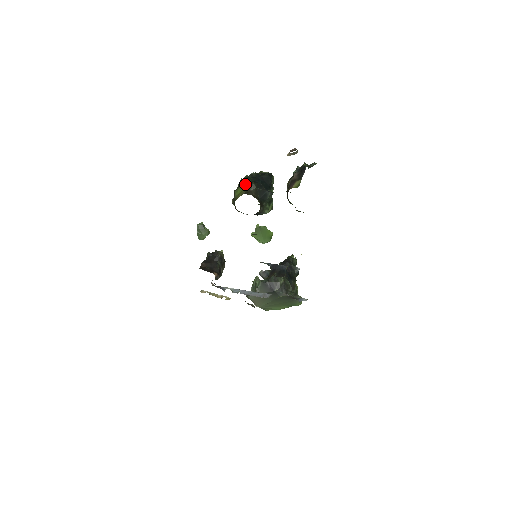
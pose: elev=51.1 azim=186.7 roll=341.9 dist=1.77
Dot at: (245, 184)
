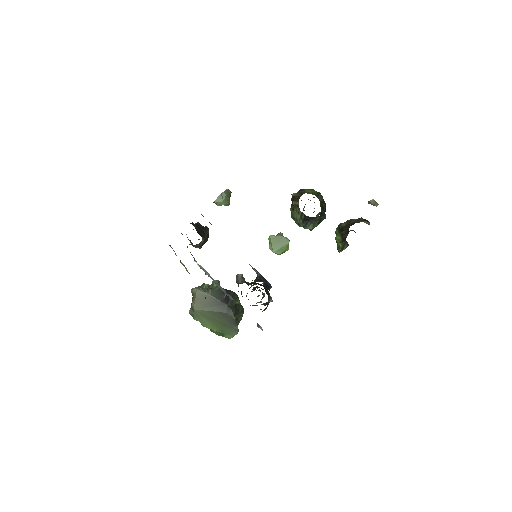
Dot at: (316, 192)
